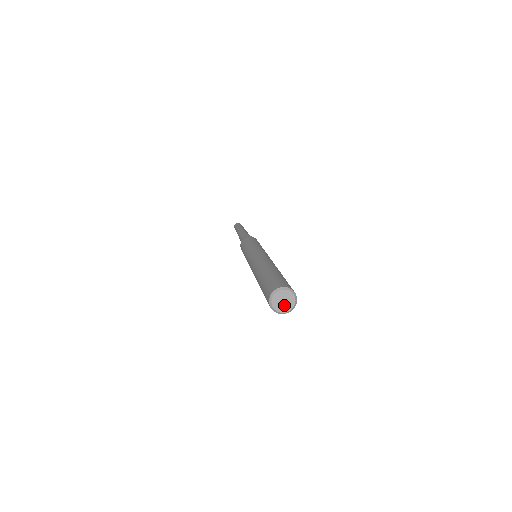
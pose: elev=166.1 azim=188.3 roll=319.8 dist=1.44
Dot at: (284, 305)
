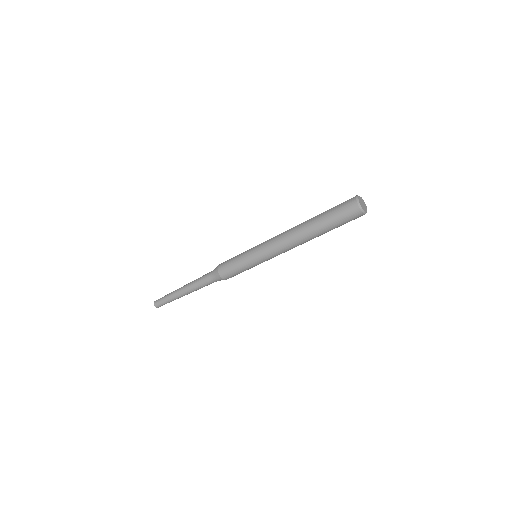
Dot at: (363, 207)
